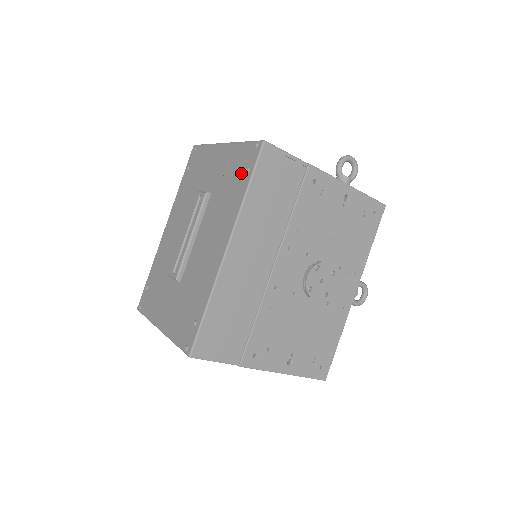
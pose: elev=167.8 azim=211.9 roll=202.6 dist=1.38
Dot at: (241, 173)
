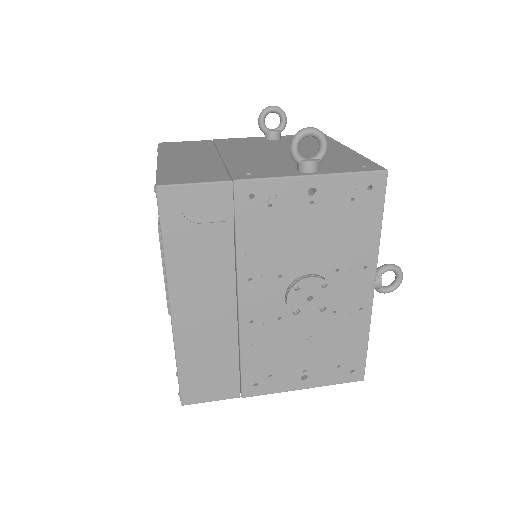
Dot at: occluded
